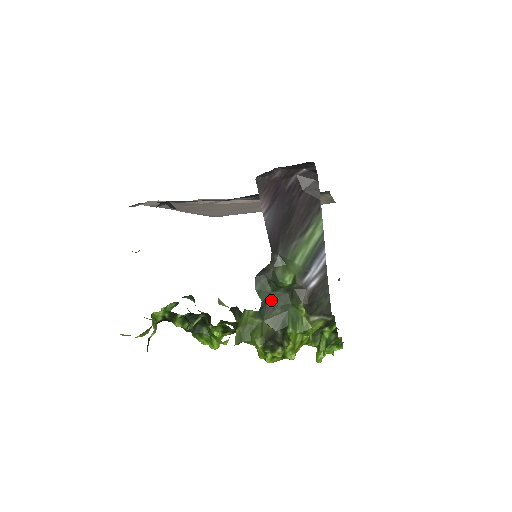
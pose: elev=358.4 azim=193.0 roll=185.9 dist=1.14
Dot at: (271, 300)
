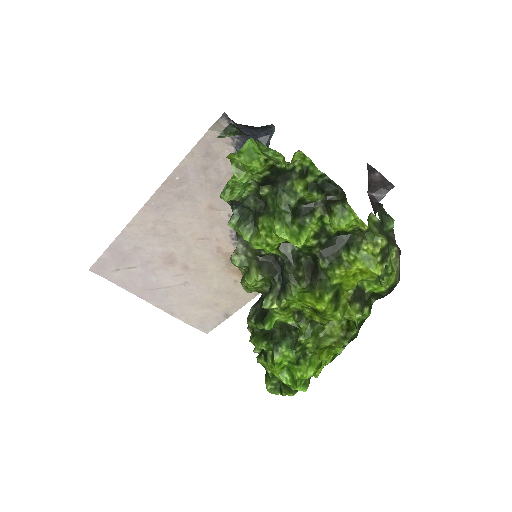
Dot at: (381, 226)
